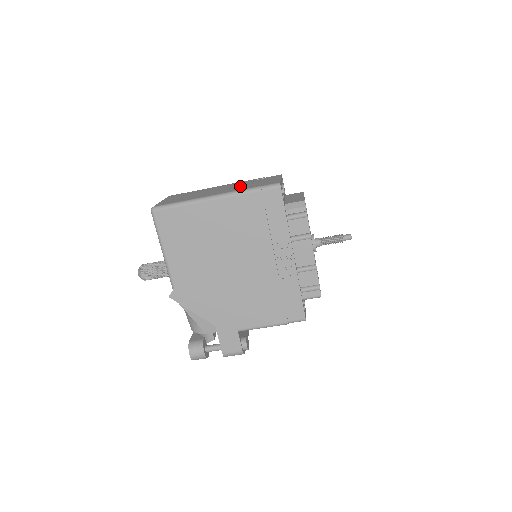
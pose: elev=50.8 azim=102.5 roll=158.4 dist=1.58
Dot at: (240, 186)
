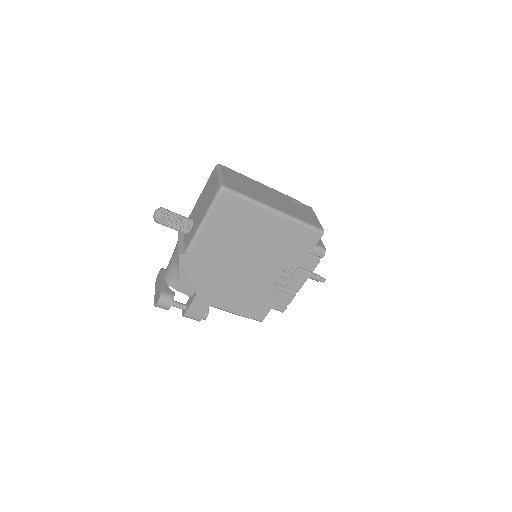
Dot at: (290, 207)
